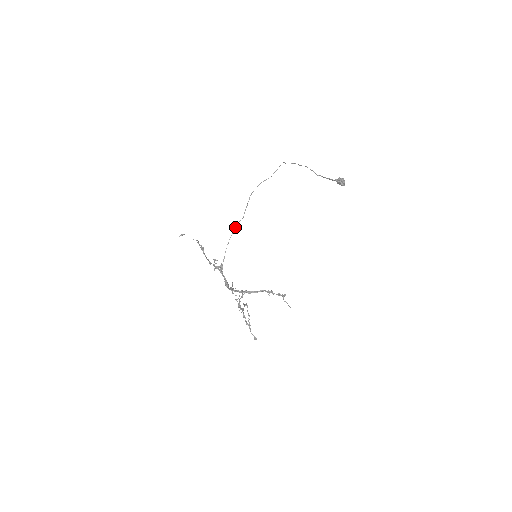
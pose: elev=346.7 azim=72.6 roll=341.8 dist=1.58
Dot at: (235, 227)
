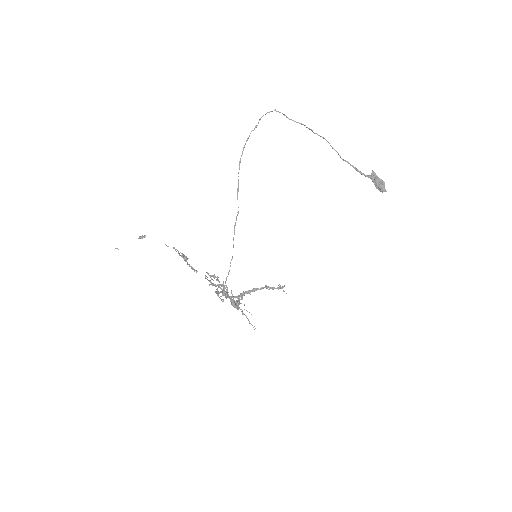
Dot at: (234, 231)
